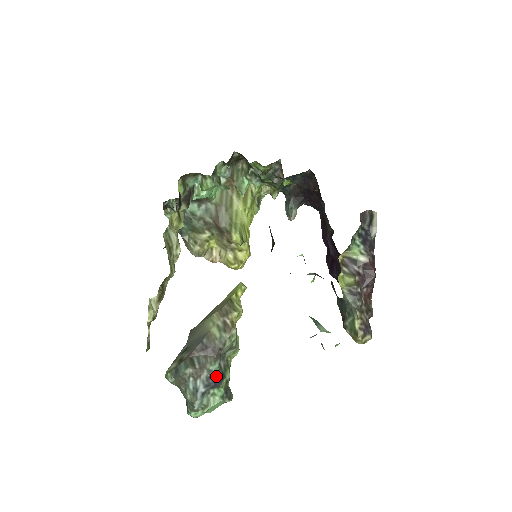
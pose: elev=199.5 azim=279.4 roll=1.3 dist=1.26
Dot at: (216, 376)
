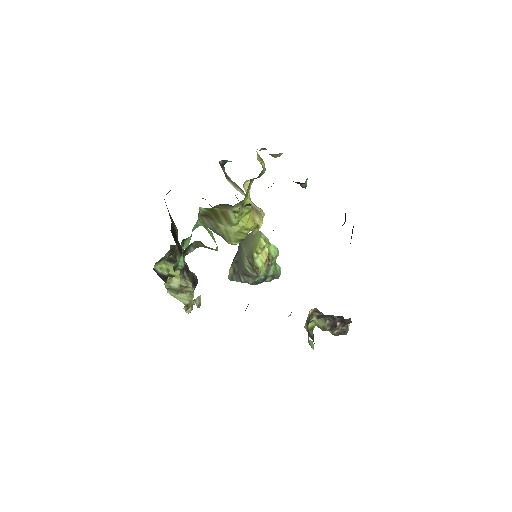
Dot at: (259, 281)
